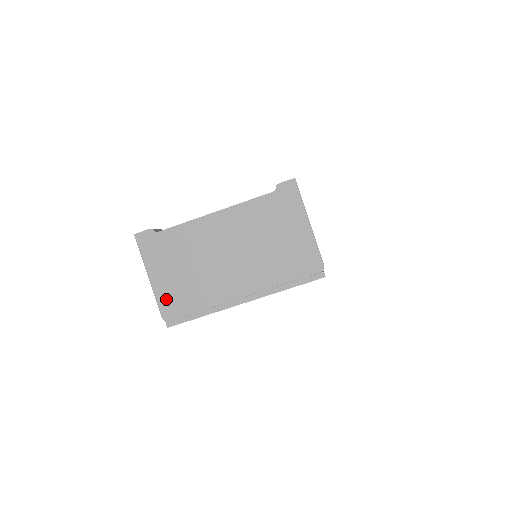
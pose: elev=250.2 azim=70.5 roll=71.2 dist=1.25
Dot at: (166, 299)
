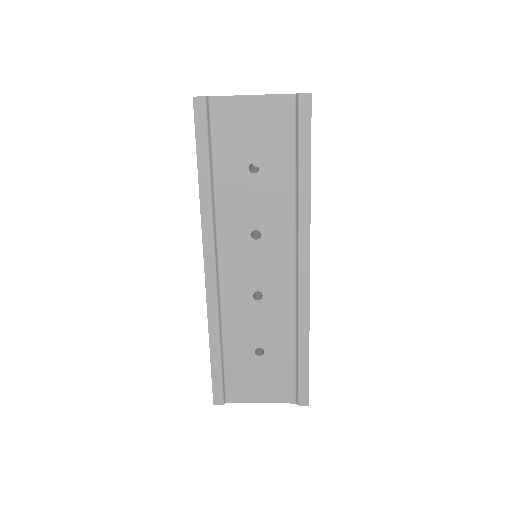
Dot at: occluded
